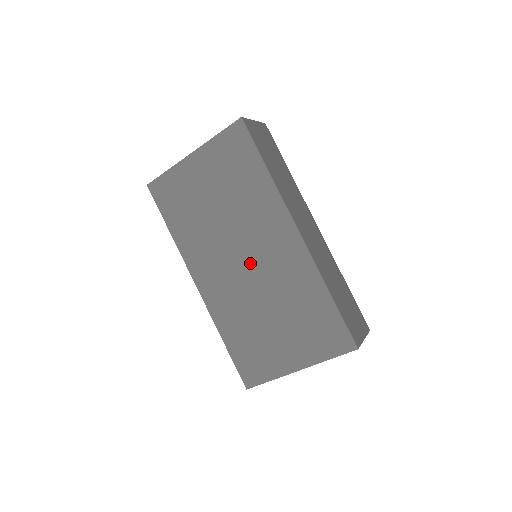
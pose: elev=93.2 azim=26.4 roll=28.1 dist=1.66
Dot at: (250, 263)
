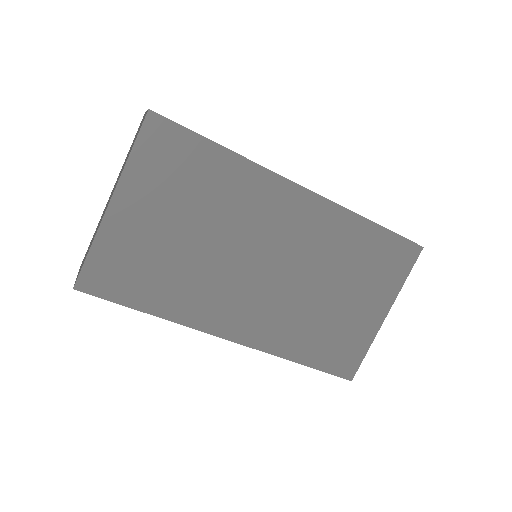
Dot at: (274, 263)
